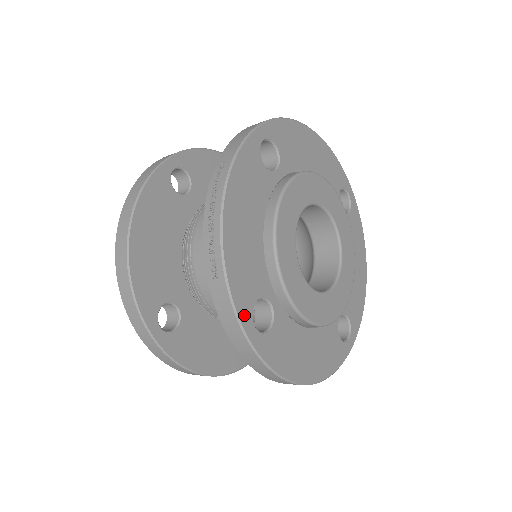
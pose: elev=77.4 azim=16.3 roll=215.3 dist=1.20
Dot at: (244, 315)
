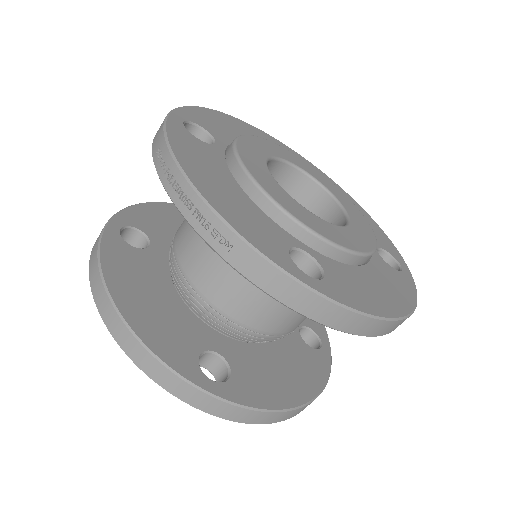
Dot at: (287, 267)
